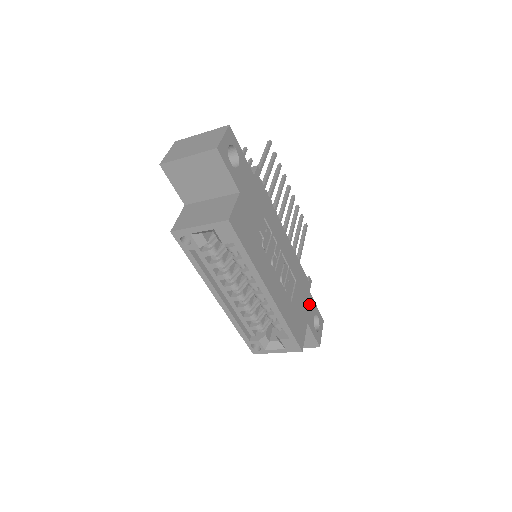
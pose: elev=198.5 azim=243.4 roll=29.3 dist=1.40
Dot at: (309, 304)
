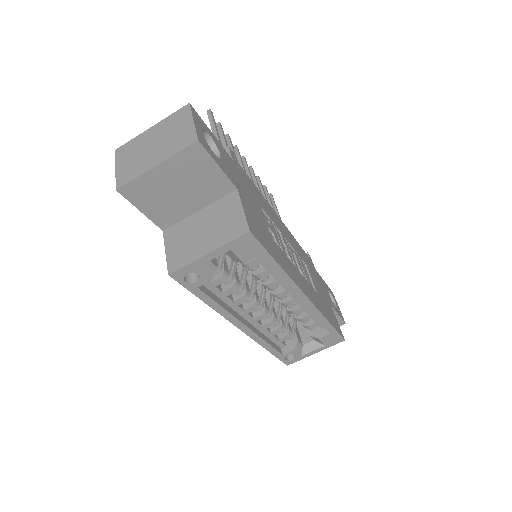
Dot at: (321, 283)
